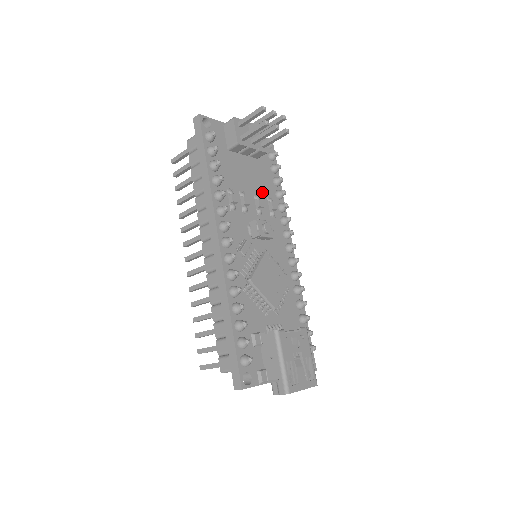
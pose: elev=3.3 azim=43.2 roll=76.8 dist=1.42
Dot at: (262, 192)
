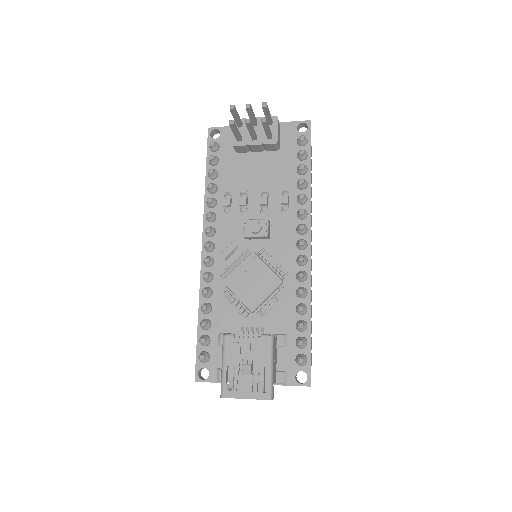
Dot at: (275, 187)
